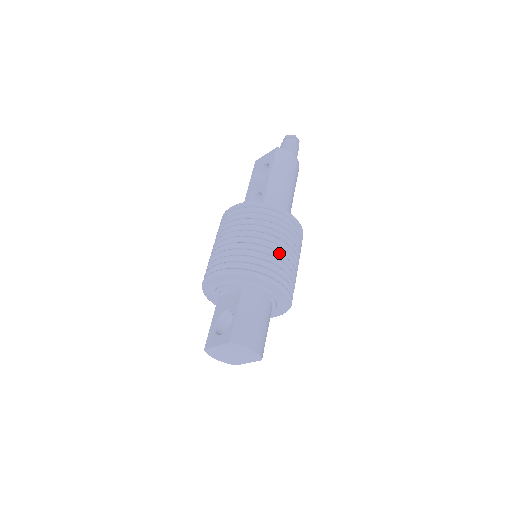
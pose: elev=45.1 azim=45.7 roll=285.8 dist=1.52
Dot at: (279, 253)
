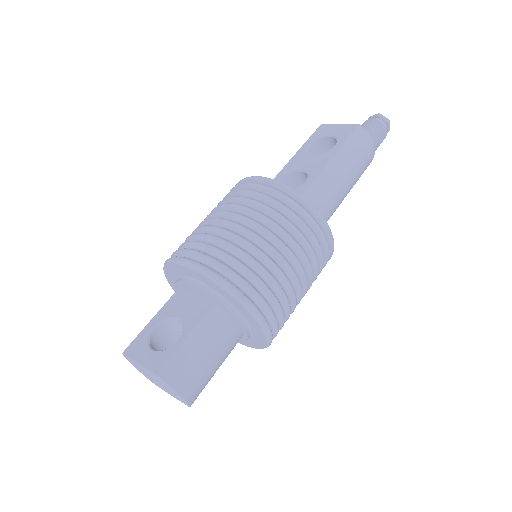
Dot at: (288, 281)
